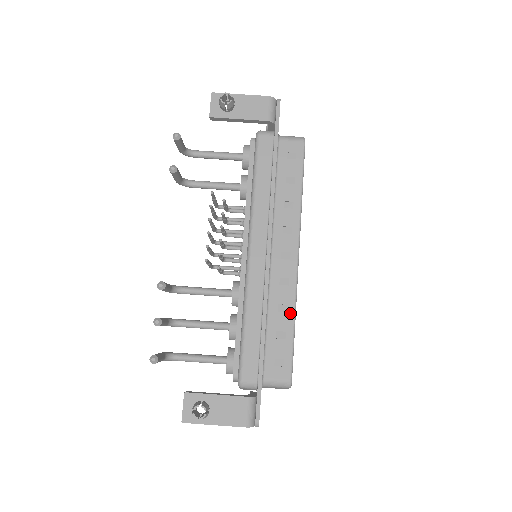
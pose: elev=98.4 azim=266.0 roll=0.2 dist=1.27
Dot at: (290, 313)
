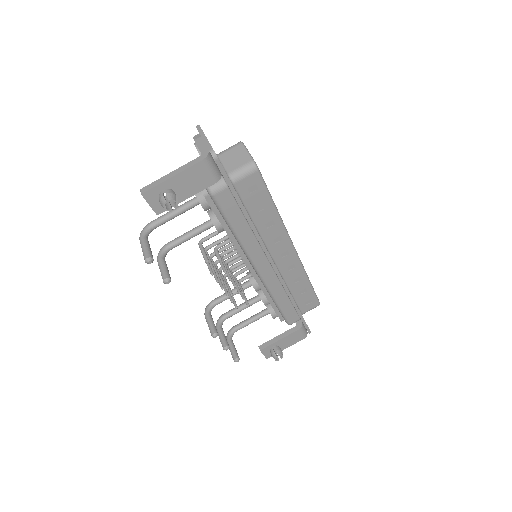
Dot at: (304, 279)
